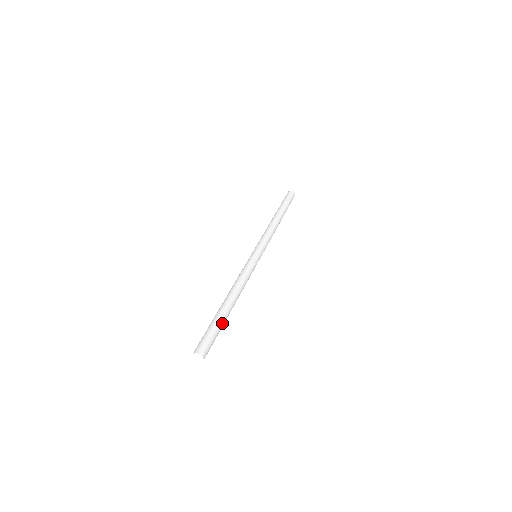
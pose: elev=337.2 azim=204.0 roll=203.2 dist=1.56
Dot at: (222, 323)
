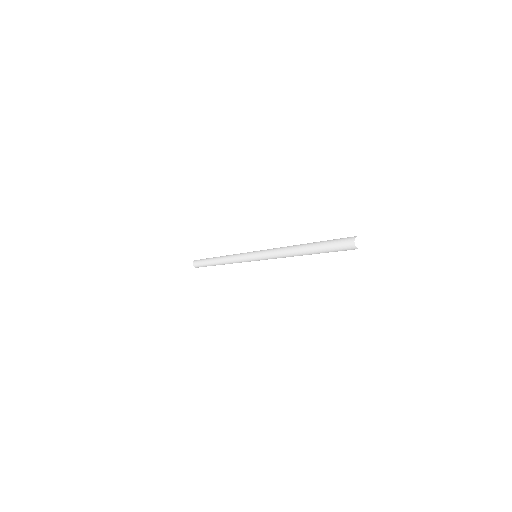
Dot at: occluded
